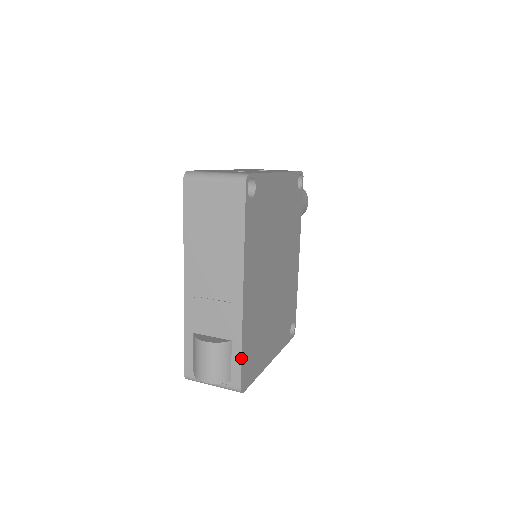
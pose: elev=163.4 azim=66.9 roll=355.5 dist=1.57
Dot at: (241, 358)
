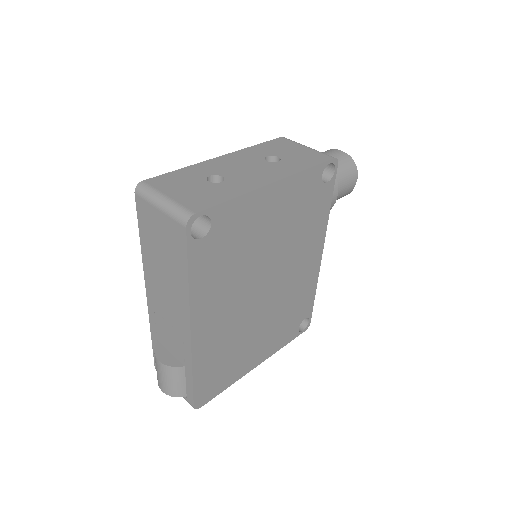
Dot at: (192, 385)
